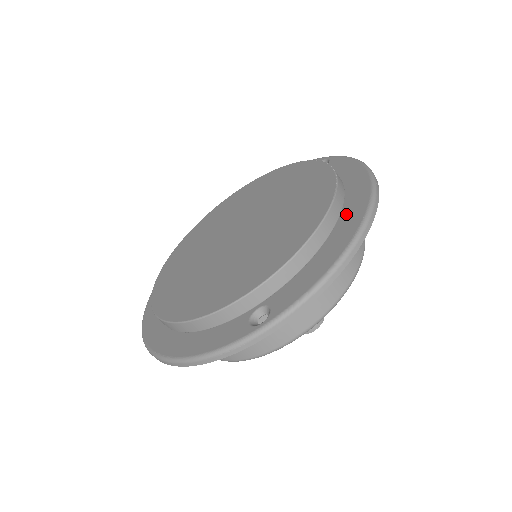
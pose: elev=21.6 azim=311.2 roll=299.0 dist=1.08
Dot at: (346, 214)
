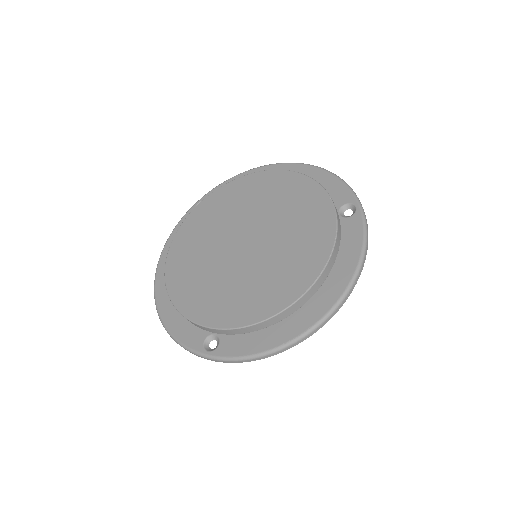
Dot at: (307, 308)
